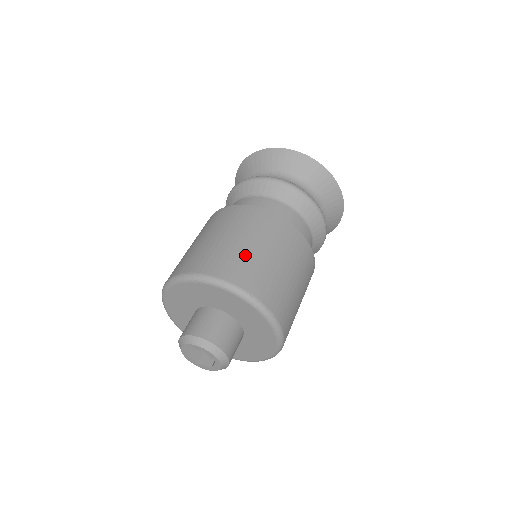
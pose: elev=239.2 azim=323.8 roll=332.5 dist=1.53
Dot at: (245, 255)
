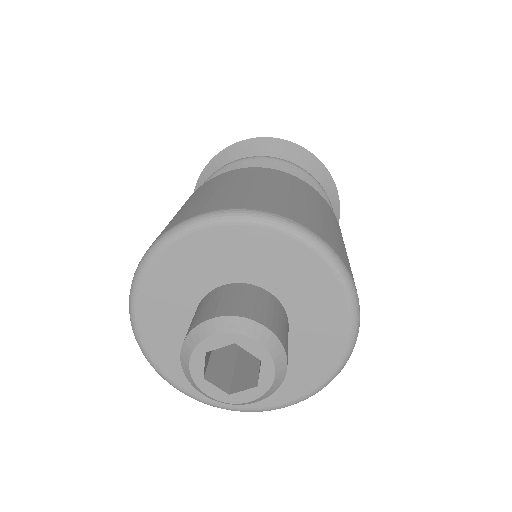
Dot at: (241, 191)
